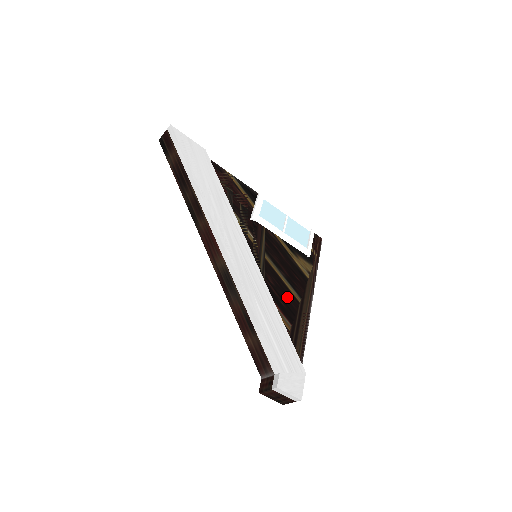
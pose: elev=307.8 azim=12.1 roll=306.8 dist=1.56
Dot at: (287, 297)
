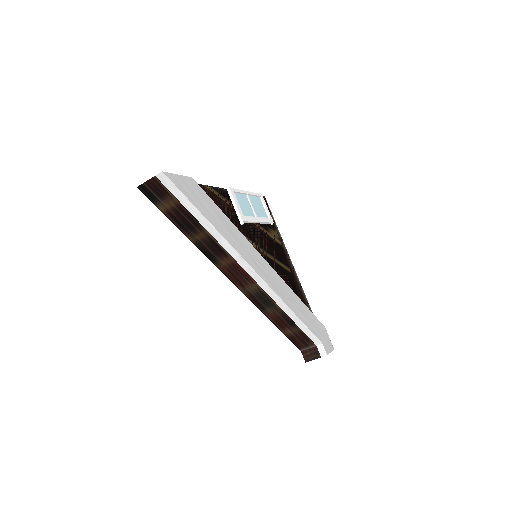
Dot at: (287, 276)
